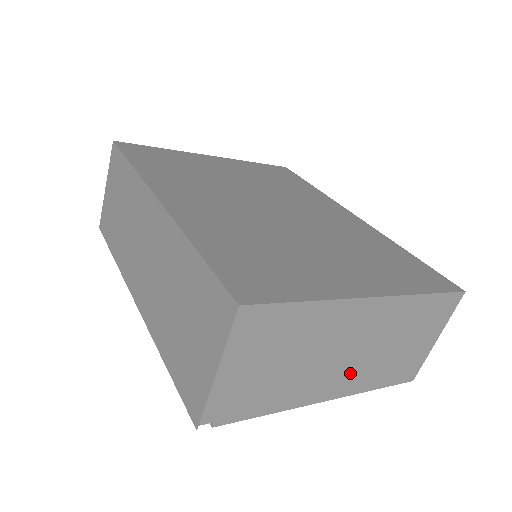
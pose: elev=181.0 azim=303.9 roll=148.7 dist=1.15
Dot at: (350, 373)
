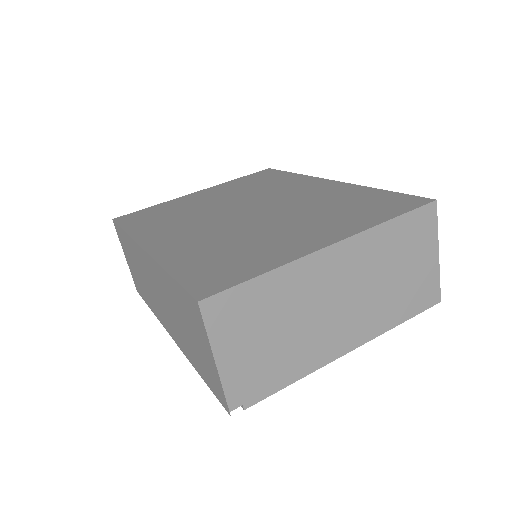
Dot at: (357, 319)
